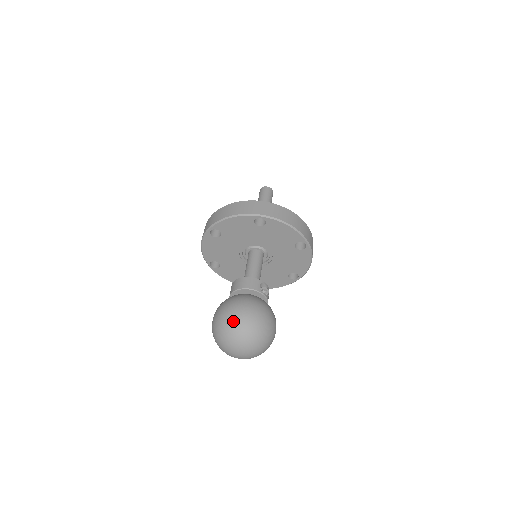
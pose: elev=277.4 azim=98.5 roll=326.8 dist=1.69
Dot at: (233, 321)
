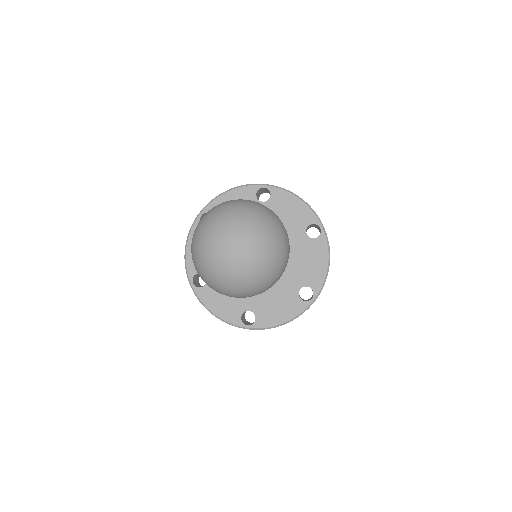
Dot at: (227, 202)
